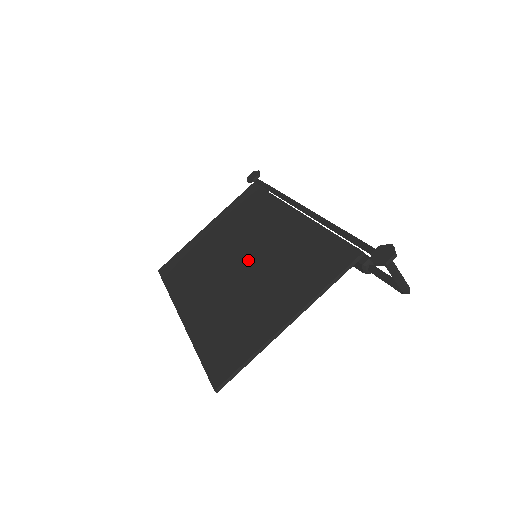
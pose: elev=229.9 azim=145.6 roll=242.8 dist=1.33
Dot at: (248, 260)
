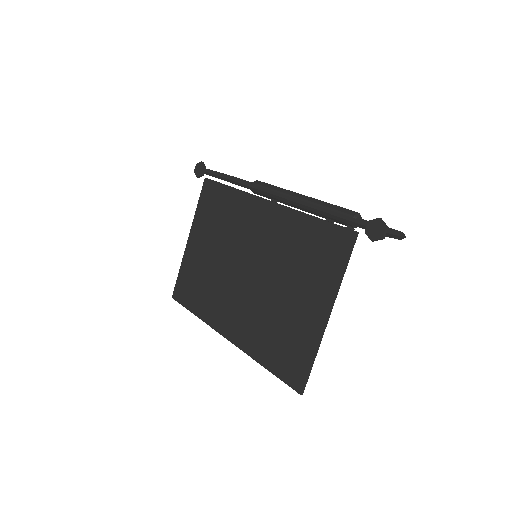
Dot at: (253, 266)
